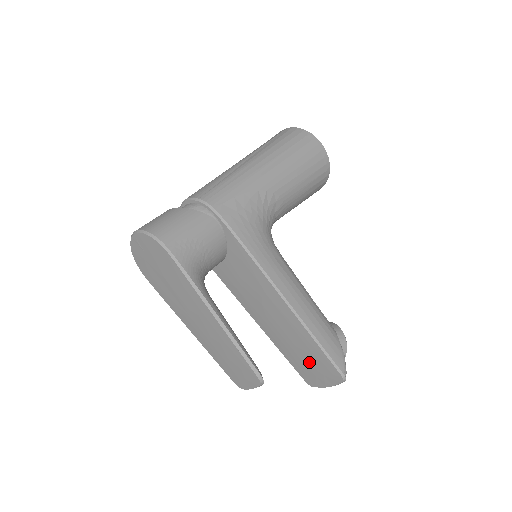
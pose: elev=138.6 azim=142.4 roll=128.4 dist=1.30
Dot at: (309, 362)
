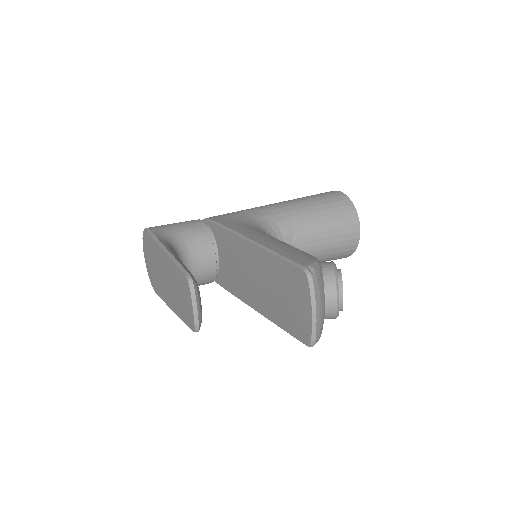
Dot at: (287, 297)
